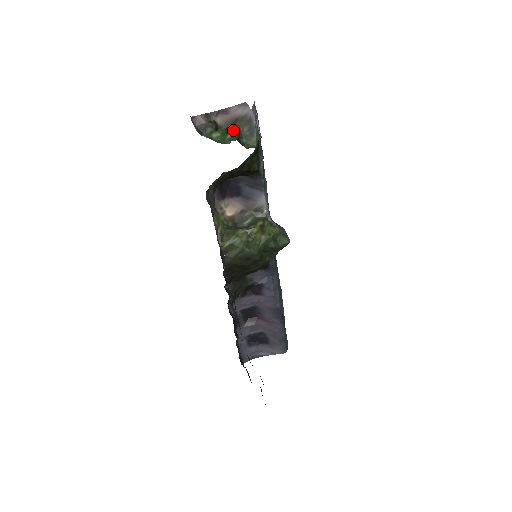
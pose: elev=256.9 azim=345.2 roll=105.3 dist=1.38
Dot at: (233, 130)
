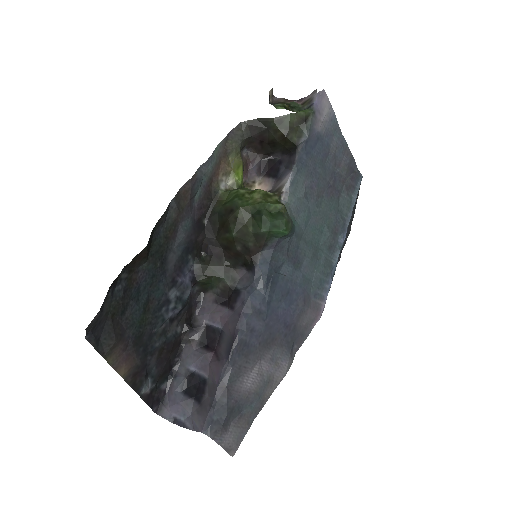
Dot at: (293, 102)
